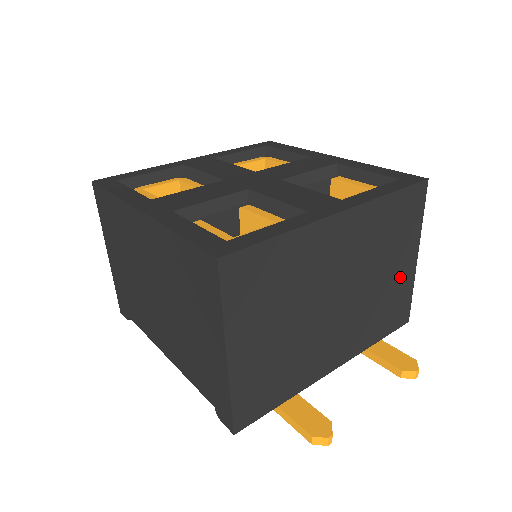
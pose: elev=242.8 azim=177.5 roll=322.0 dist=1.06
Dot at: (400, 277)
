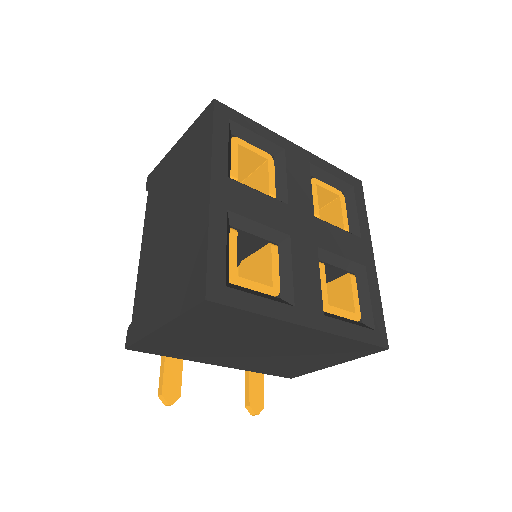
Dot at: (311, 364)
